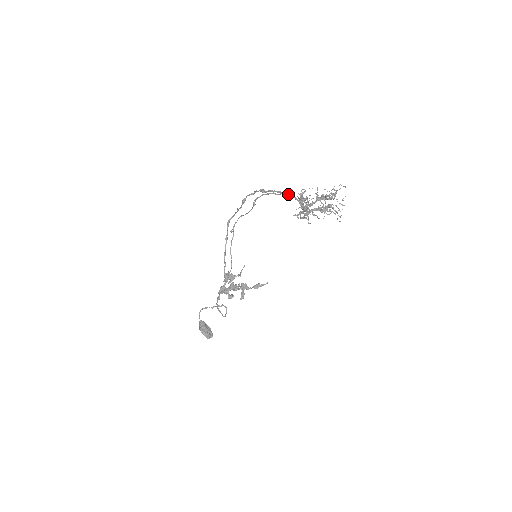
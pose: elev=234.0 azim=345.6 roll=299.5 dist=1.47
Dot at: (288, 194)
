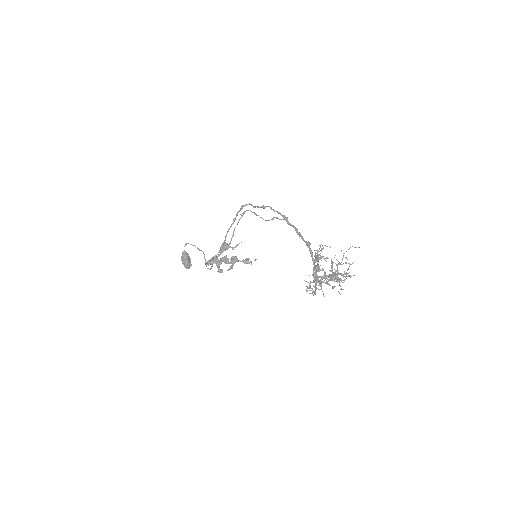
Dot at: occluded
